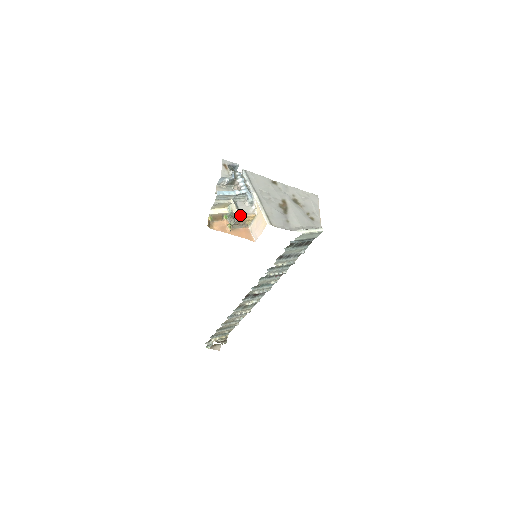
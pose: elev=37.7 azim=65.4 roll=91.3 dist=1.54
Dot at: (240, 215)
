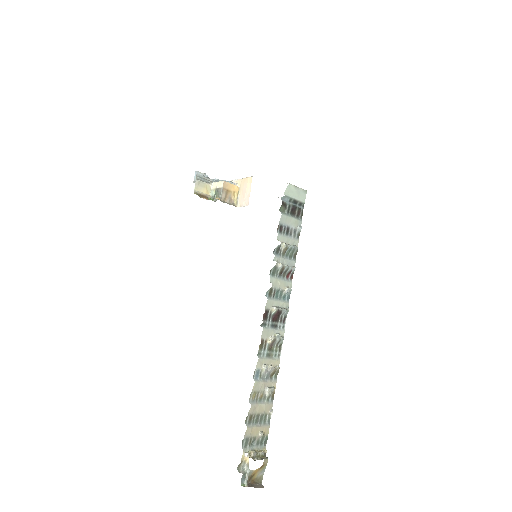
Dot at: (224, 181)
